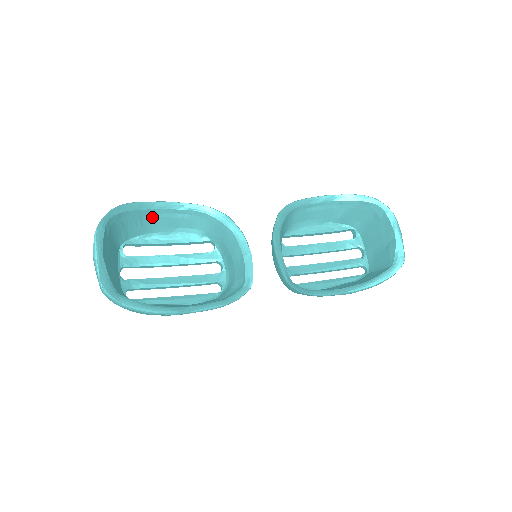
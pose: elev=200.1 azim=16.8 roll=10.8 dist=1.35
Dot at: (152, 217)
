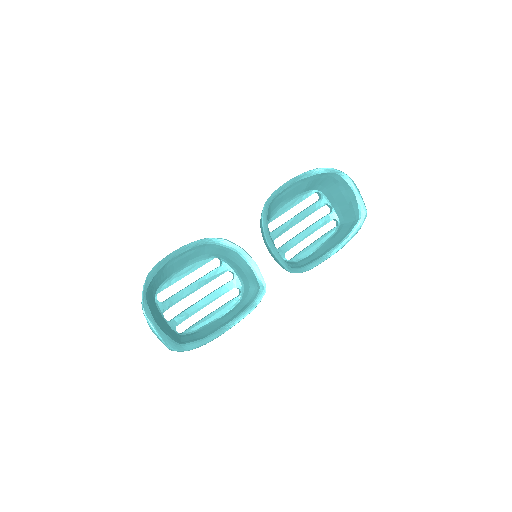
Dot at: (168, 267)
